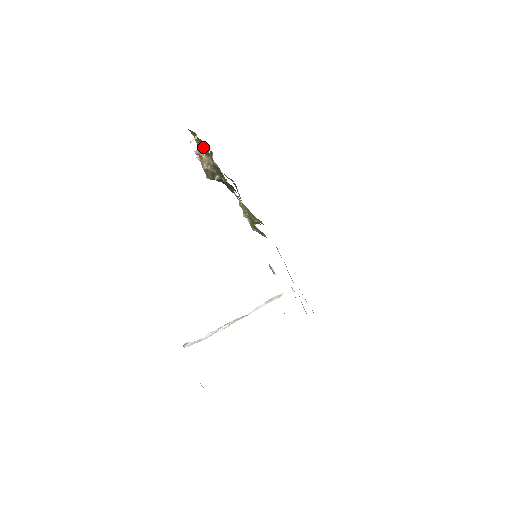
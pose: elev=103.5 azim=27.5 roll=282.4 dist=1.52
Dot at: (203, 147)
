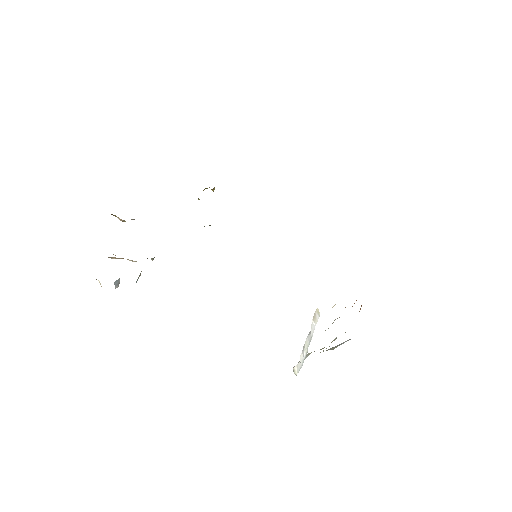
Dot at: (114, 282)
